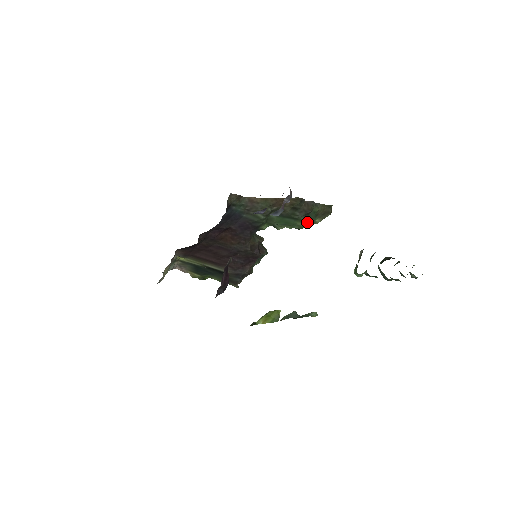
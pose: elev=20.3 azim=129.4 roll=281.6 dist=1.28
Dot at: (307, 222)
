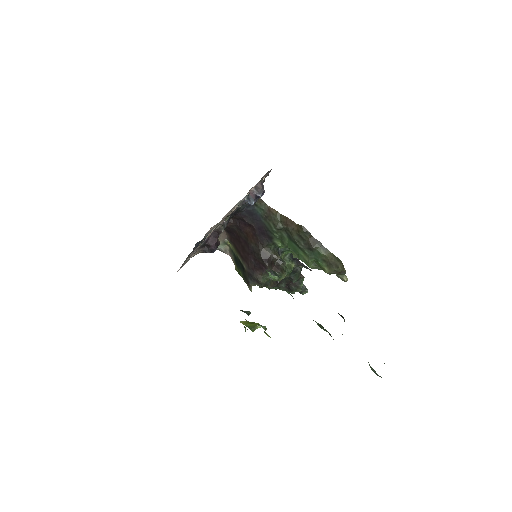
Dot at: (317, 264)
